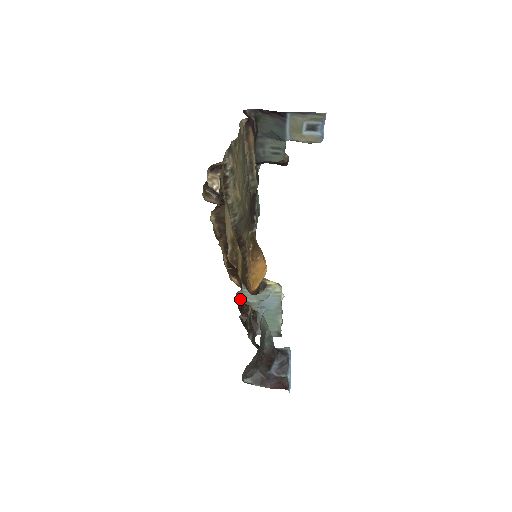
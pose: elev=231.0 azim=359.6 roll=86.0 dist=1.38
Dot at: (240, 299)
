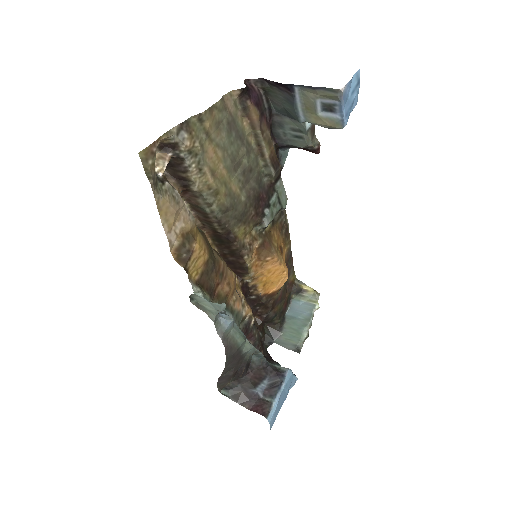
Dot at: (197, 303)
